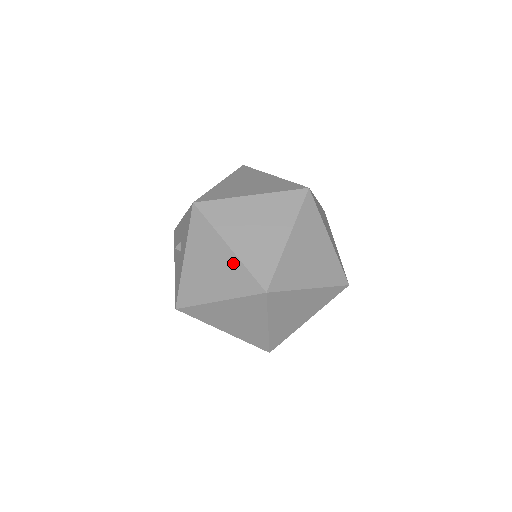
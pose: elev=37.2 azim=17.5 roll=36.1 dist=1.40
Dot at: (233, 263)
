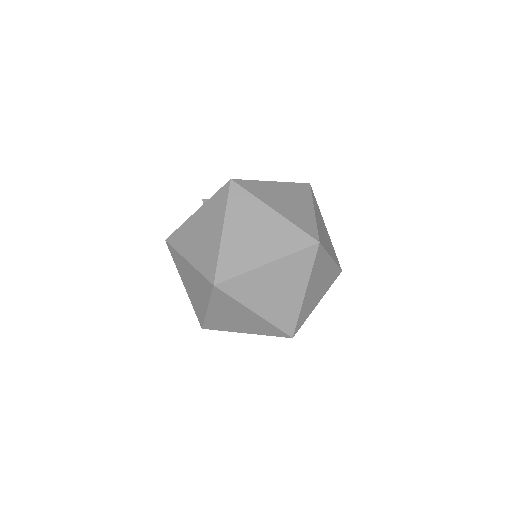
Dot at: (215, 245)
